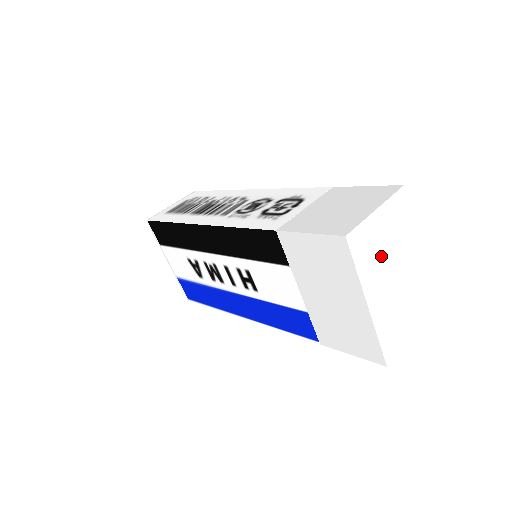
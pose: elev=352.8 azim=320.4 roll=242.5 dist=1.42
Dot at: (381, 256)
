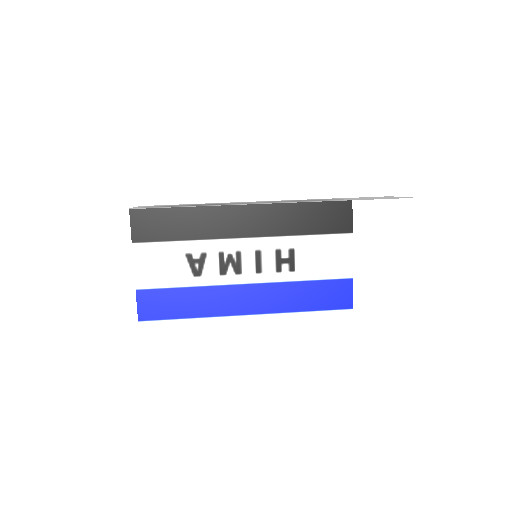
Dot at: occluded
